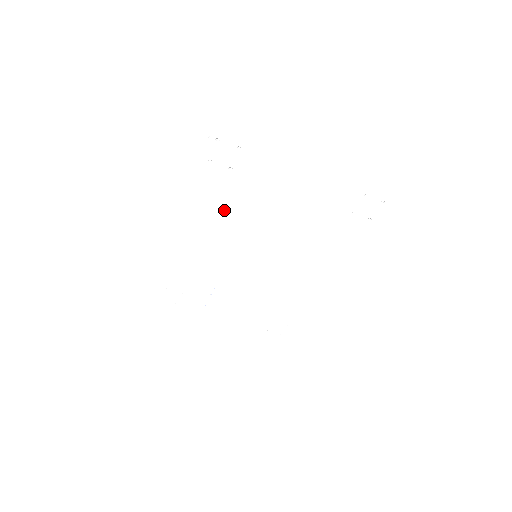
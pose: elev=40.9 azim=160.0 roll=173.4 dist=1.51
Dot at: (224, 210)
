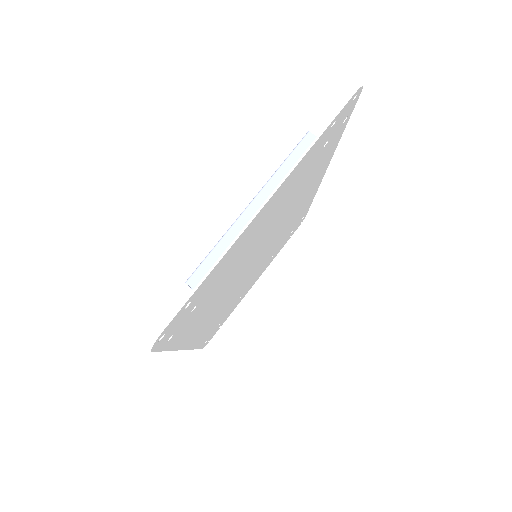
Dot at: (211, 304)
